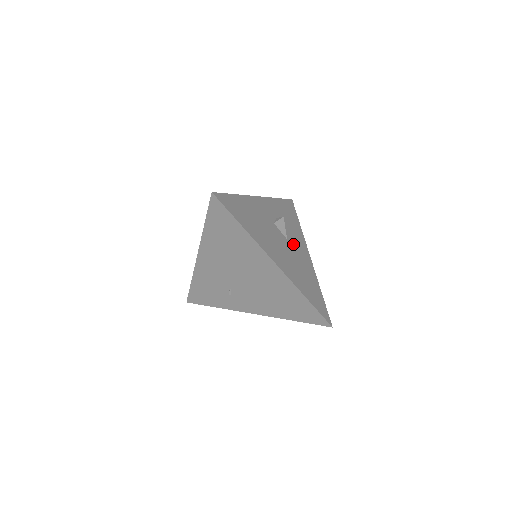
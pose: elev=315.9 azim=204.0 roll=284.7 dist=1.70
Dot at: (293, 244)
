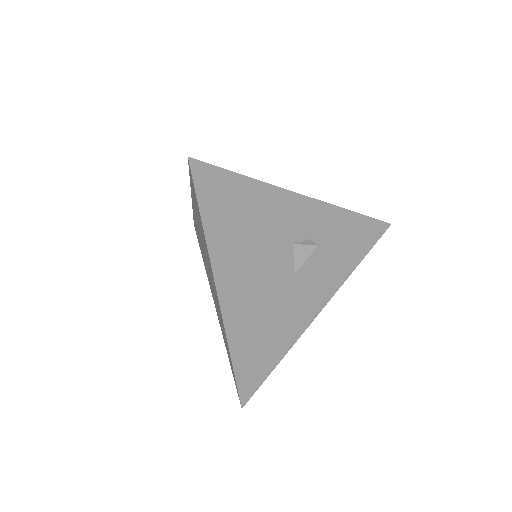
Dot at: (301, 285)
